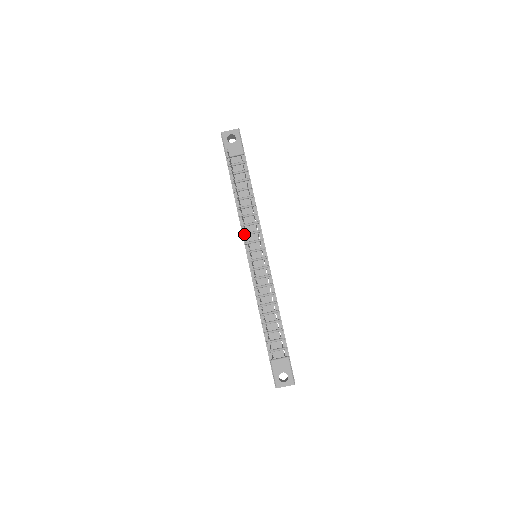
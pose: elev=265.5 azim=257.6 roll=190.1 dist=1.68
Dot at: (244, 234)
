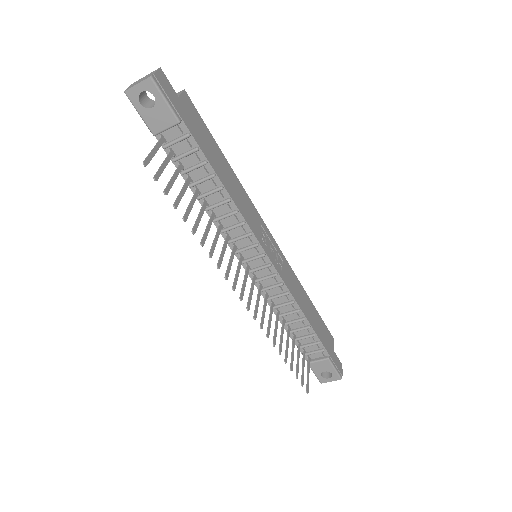
Dot at: (228, 243)
